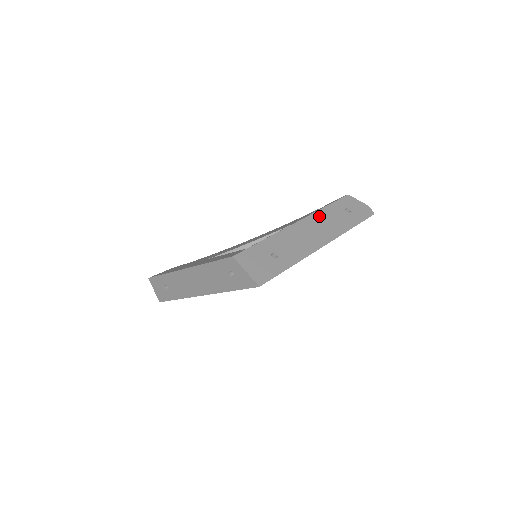
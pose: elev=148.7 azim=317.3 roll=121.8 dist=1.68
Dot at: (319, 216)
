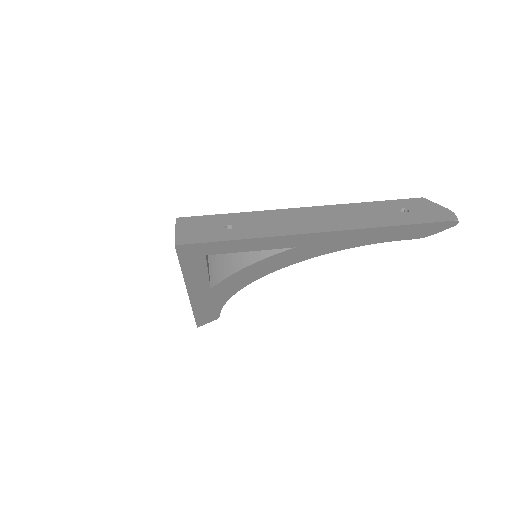
Dot at: (344, 208)
